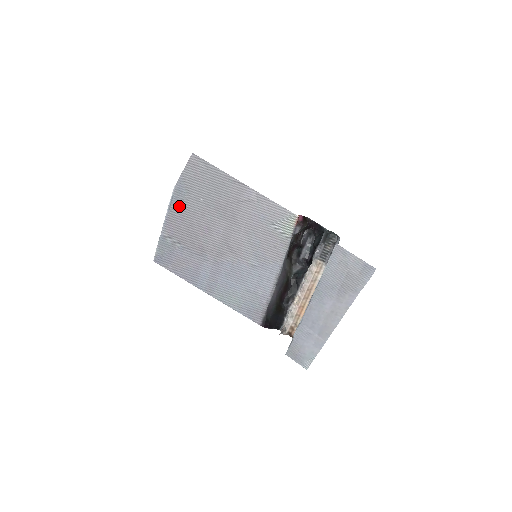
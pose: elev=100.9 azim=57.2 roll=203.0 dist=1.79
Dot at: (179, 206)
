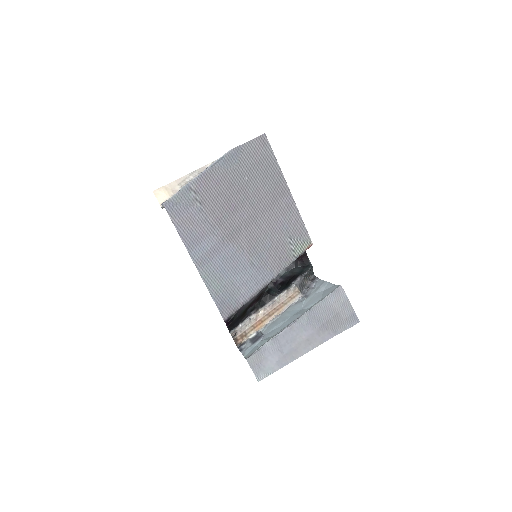
Dot at: (223, 170)
